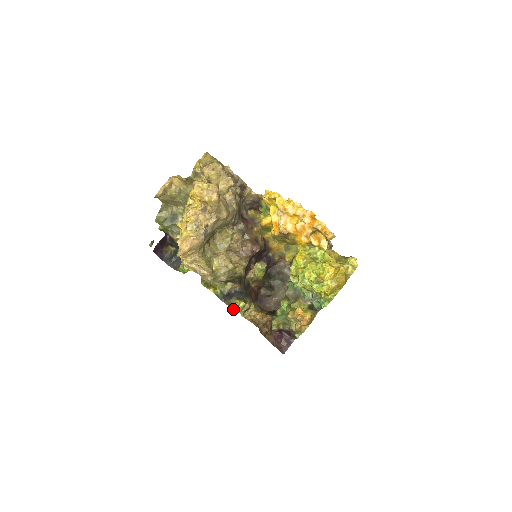
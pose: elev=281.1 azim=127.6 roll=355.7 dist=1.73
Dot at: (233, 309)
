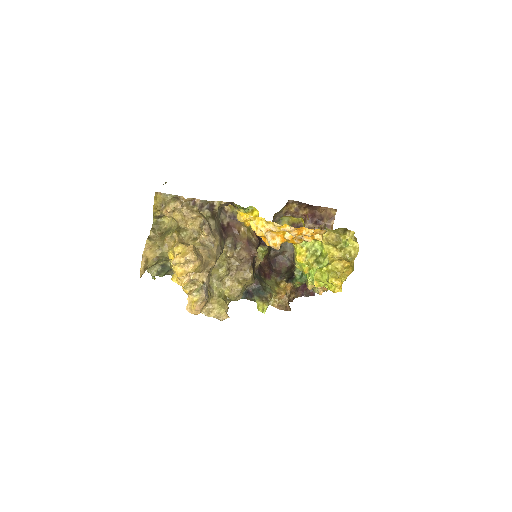
Dot at: occluded
